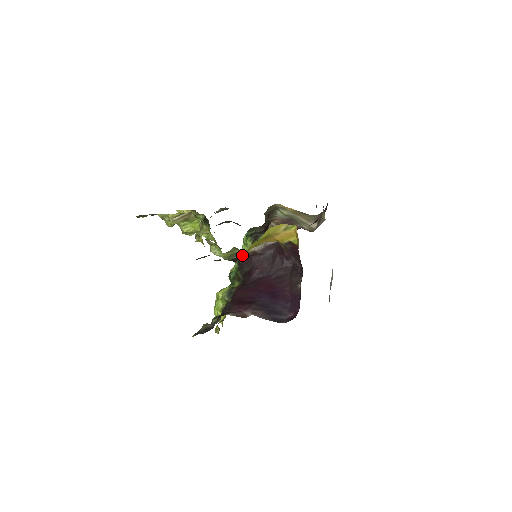
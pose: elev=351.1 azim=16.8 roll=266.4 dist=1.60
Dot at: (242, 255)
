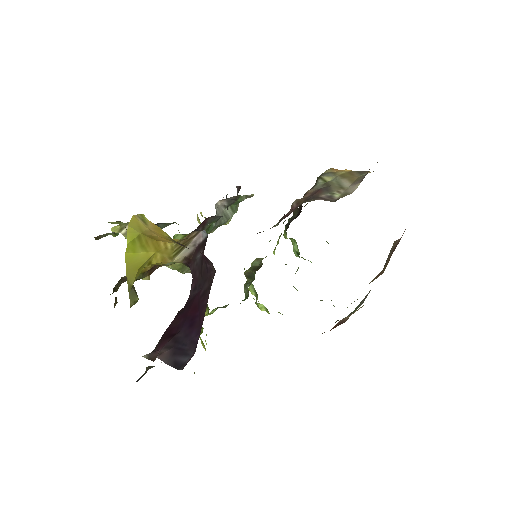
Dot at: occluded
